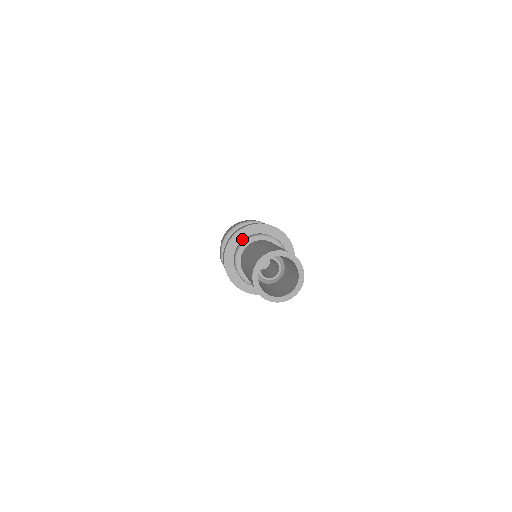
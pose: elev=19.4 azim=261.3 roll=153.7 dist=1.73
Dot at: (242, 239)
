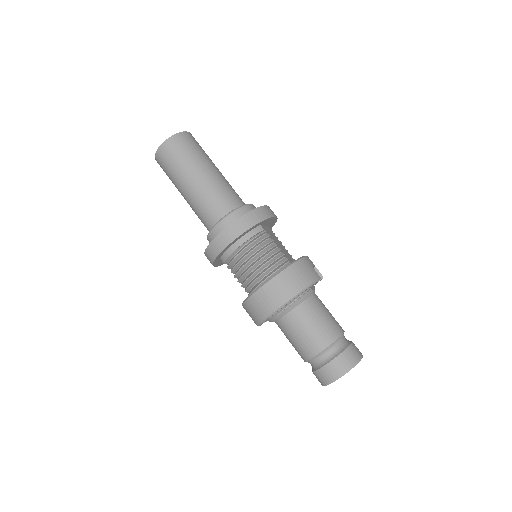
Dot at: occluded
